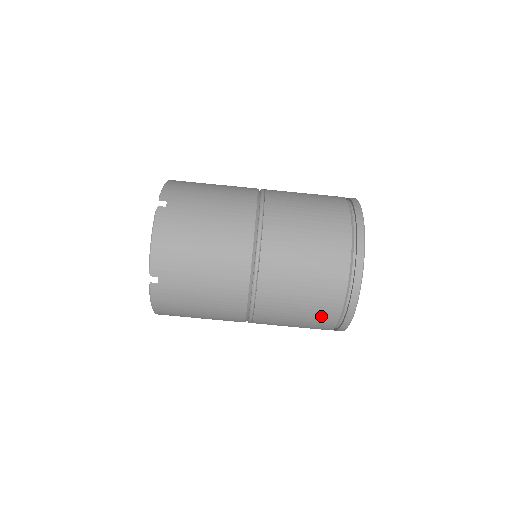
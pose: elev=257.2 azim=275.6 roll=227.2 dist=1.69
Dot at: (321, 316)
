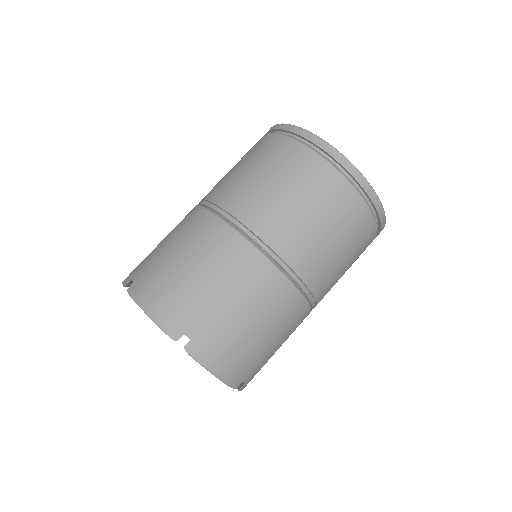
Dot at: (346, 211)
